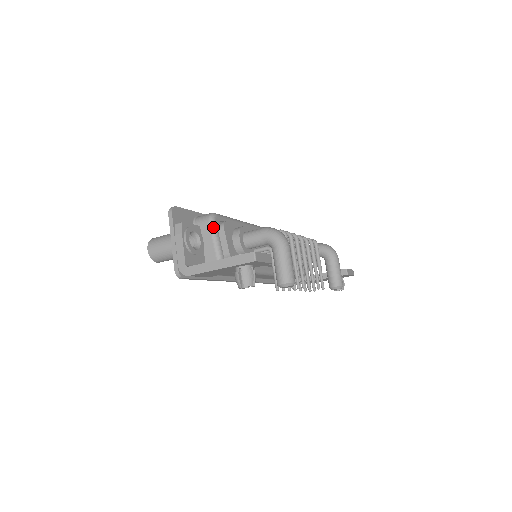
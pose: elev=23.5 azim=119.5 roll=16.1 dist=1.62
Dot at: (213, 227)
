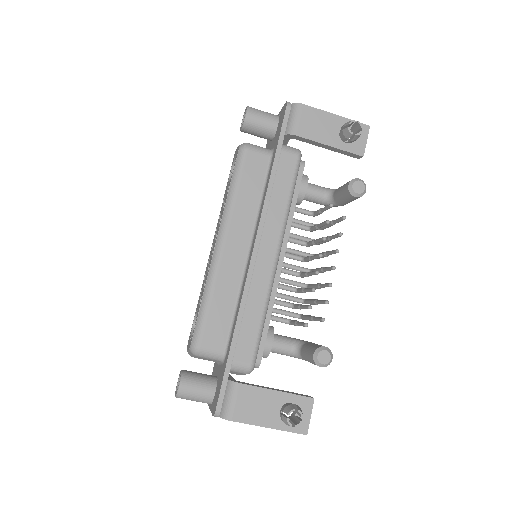
Dot at: occluded
